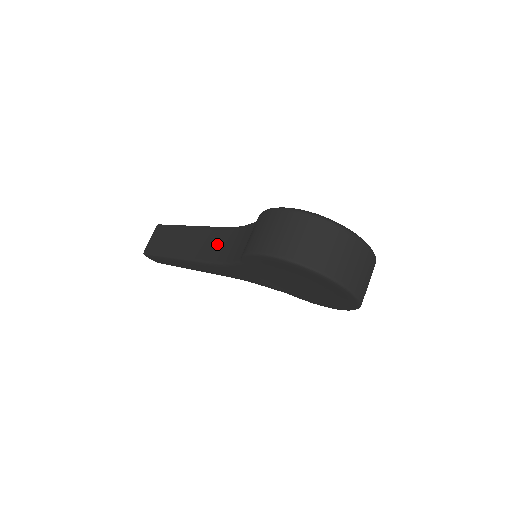
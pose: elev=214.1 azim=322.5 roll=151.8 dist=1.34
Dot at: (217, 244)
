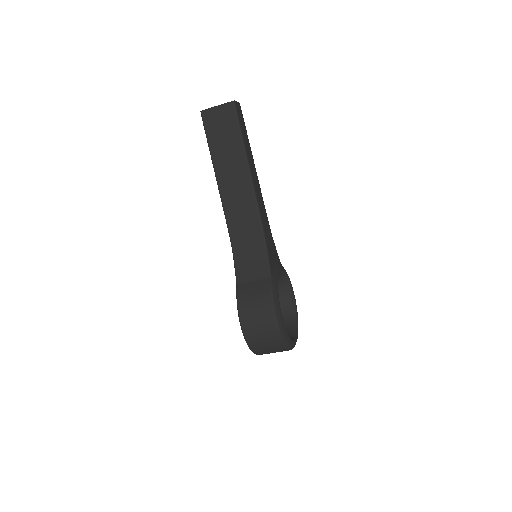
Dot at: (244, 225)
